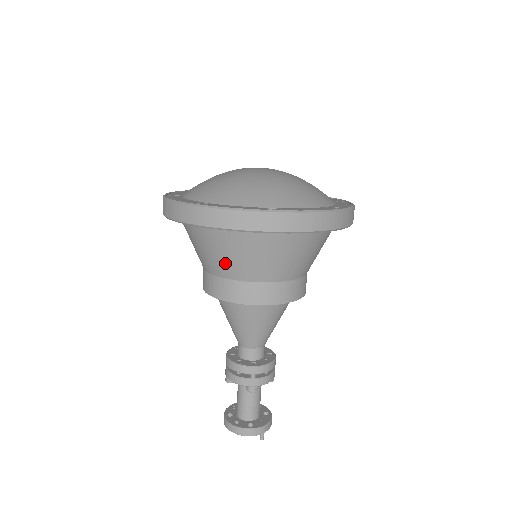
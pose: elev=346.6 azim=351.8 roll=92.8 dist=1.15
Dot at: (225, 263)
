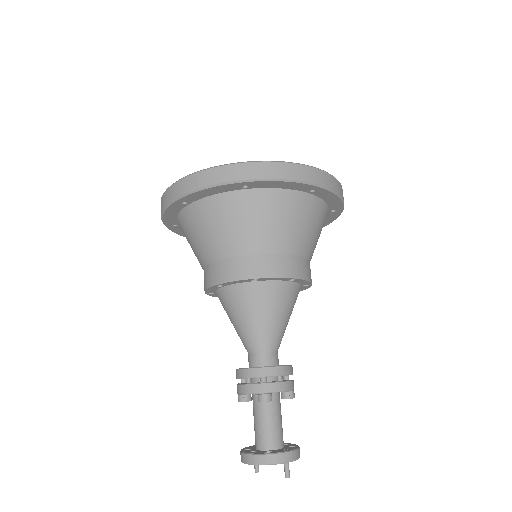
Dot at: (213, 241)
